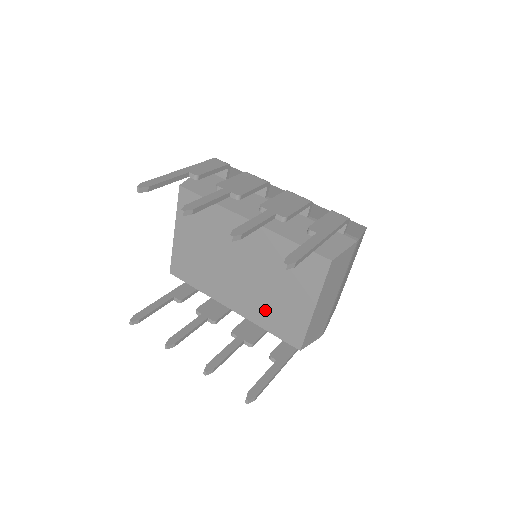
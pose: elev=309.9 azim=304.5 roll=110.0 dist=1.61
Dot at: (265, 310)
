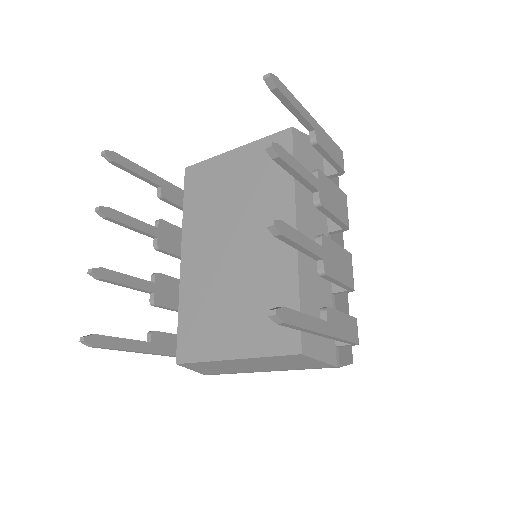
Dot at: (201, 300)
